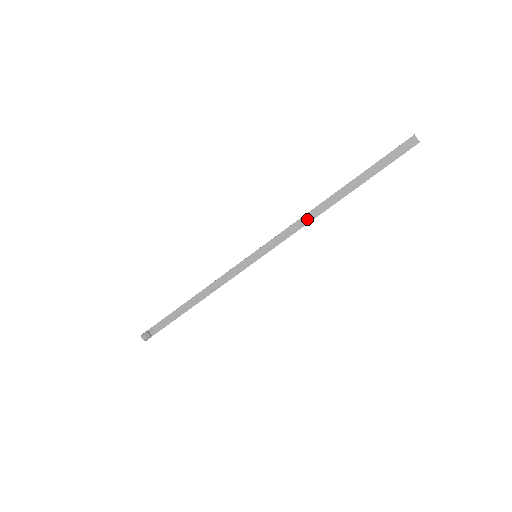
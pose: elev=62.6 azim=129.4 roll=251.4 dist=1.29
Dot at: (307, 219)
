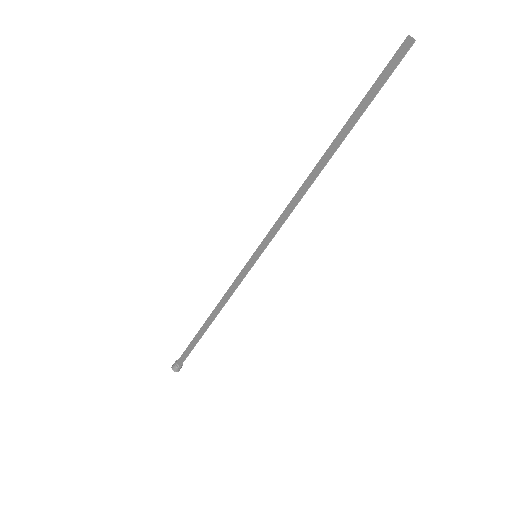
Dot at: (299, 196)
